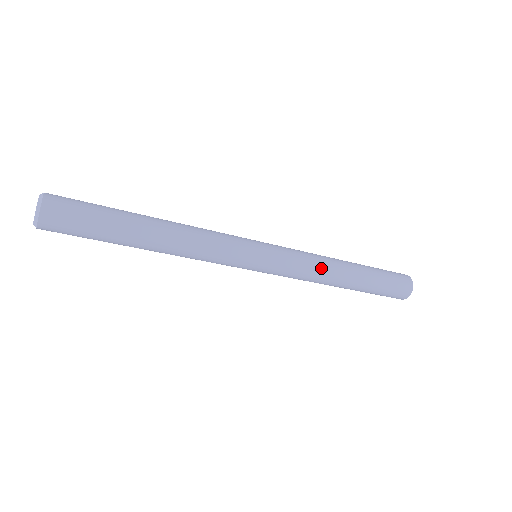
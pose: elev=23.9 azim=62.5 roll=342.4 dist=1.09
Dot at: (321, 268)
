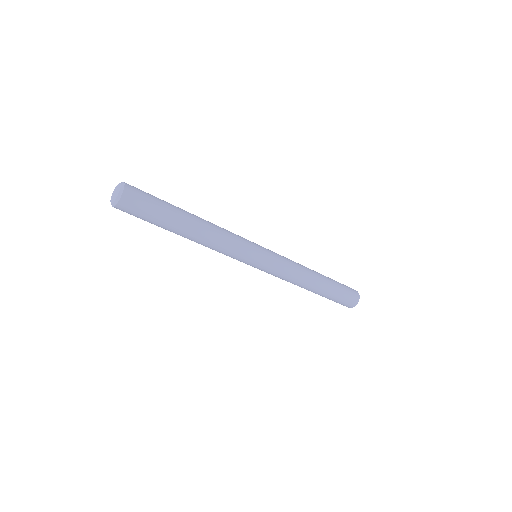
Dot at: (300, 270)
